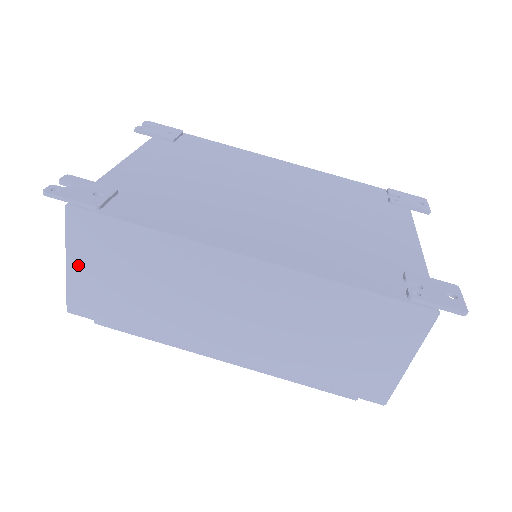
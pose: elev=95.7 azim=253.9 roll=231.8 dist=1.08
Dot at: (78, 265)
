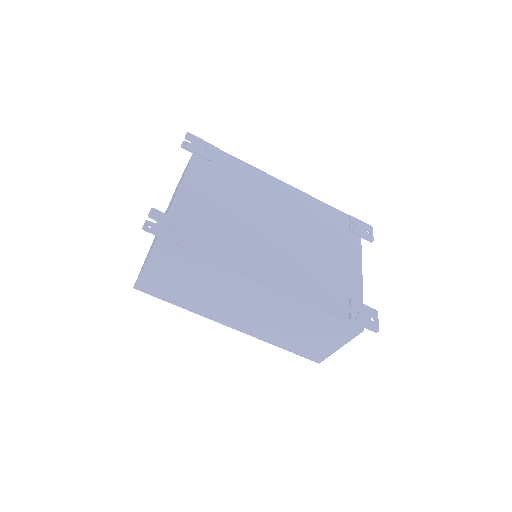
Dot at: (153, 268)
